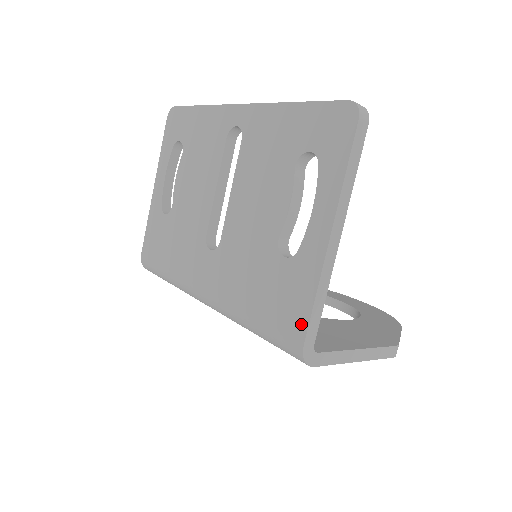
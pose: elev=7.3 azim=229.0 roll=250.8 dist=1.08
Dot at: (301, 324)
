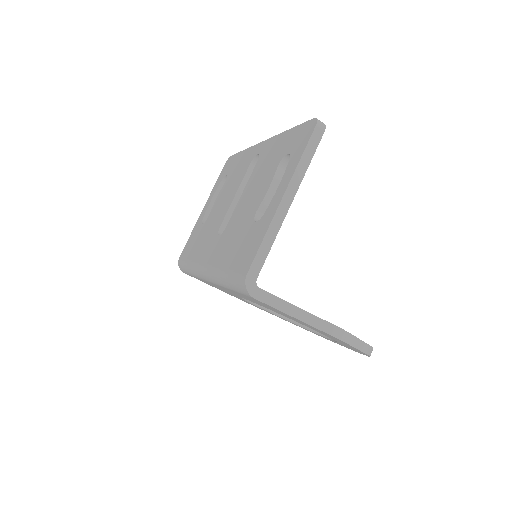
Dot at: (250, 260)
